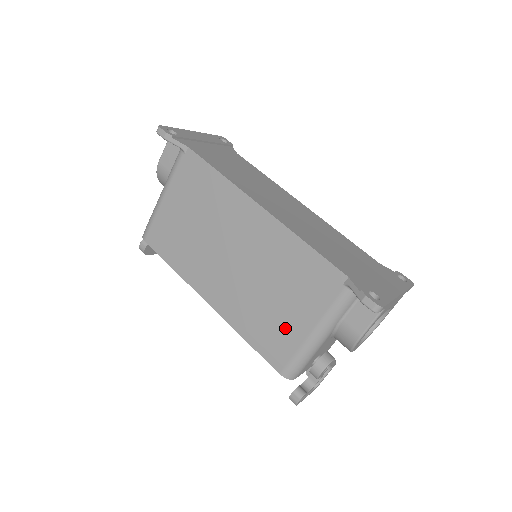
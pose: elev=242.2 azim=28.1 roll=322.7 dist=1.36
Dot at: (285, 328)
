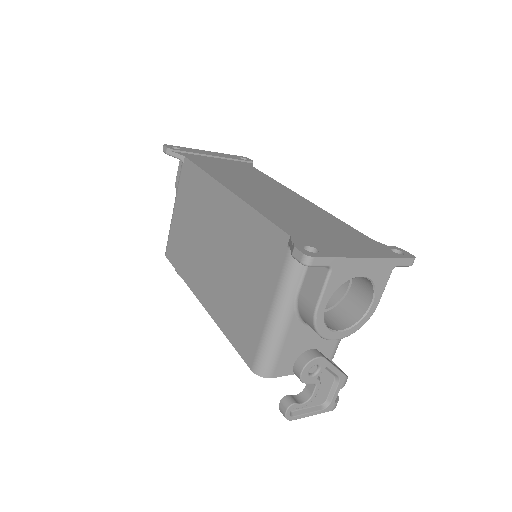
Dot at: (251, 313)
